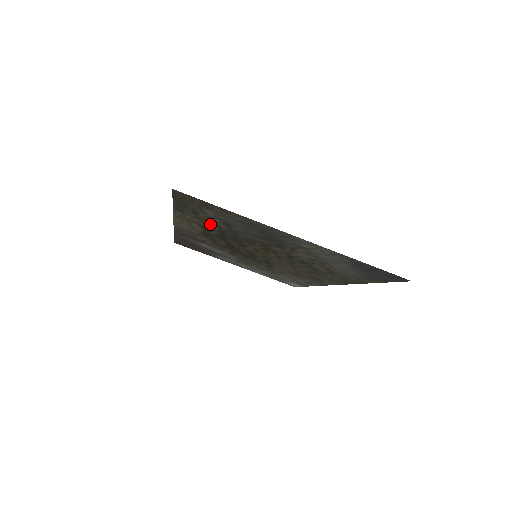
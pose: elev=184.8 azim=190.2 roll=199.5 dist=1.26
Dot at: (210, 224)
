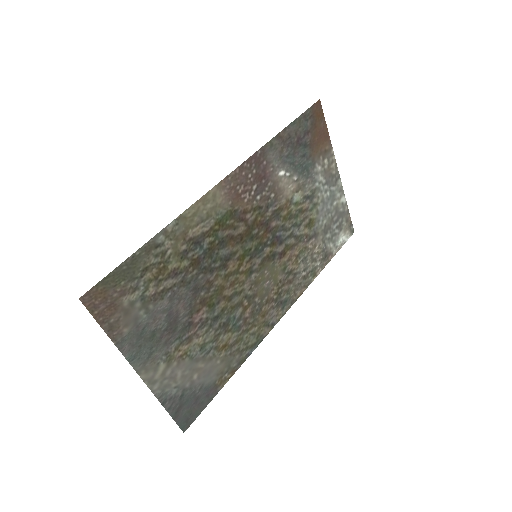
Dot at: (174, 265)
